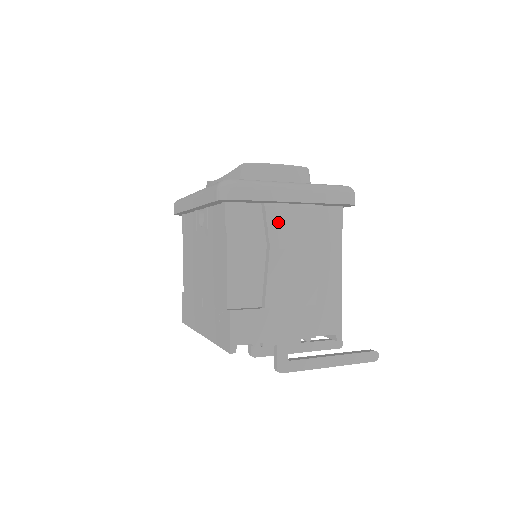
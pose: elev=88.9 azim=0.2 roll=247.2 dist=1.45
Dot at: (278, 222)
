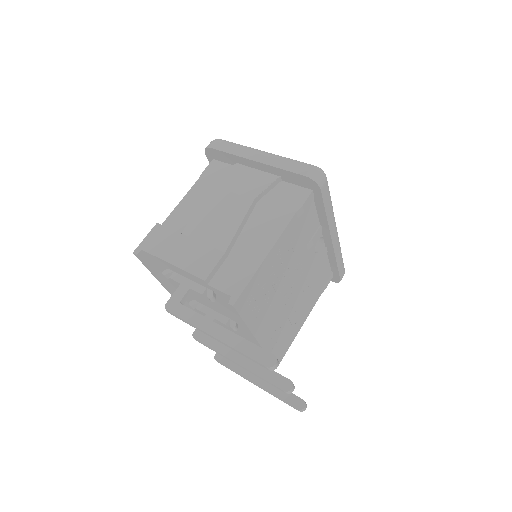
Dot at: (234, 174)
